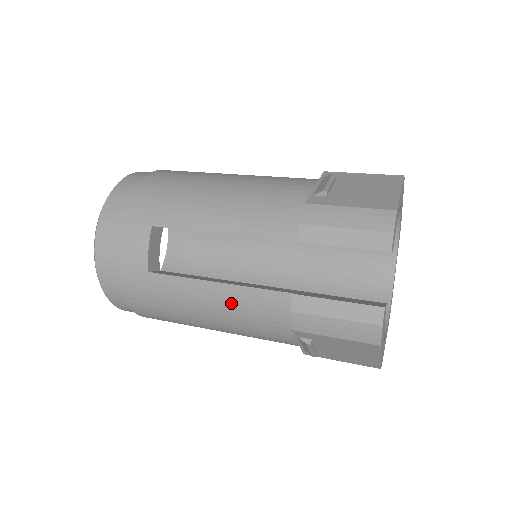
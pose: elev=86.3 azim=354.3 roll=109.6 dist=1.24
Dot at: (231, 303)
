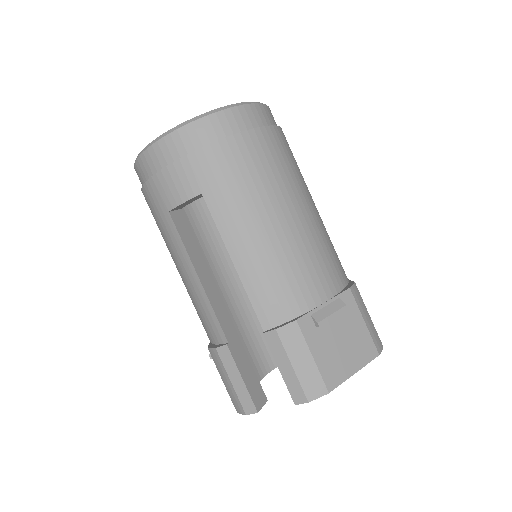
Dot at: (195, 293)
